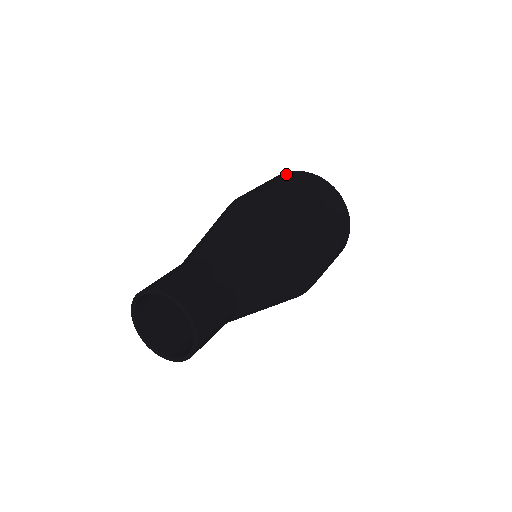
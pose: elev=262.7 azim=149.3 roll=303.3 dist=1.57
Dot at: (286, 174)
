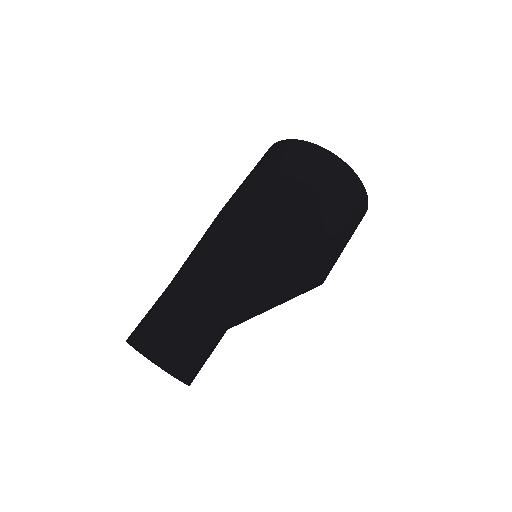
Dot at: (324, 164)
